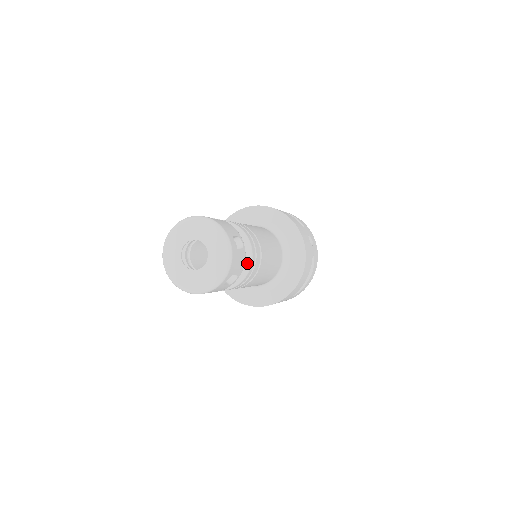
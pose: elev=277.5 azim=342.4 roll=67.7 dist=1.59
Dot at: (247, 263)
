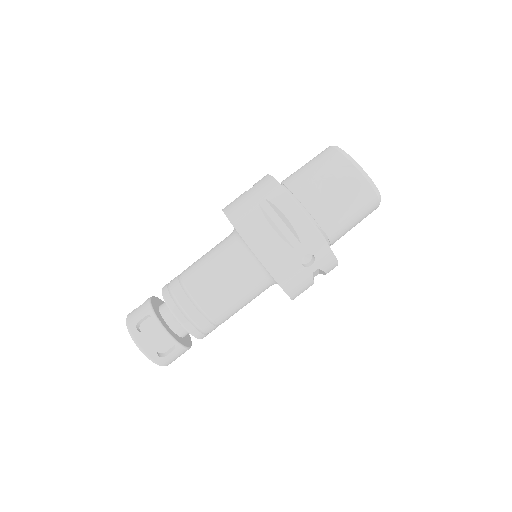
Dot at: occluded
